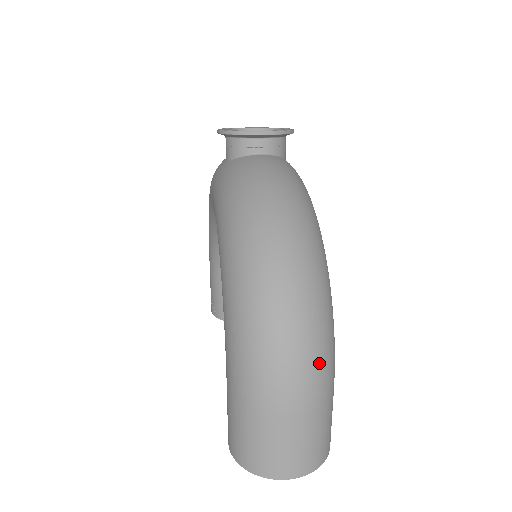
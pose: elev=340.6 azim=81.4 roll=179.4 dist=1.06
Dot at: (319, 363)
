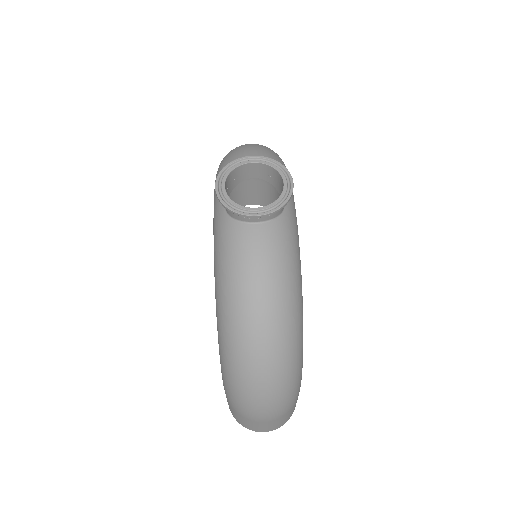
Dot at: (284, 404)
